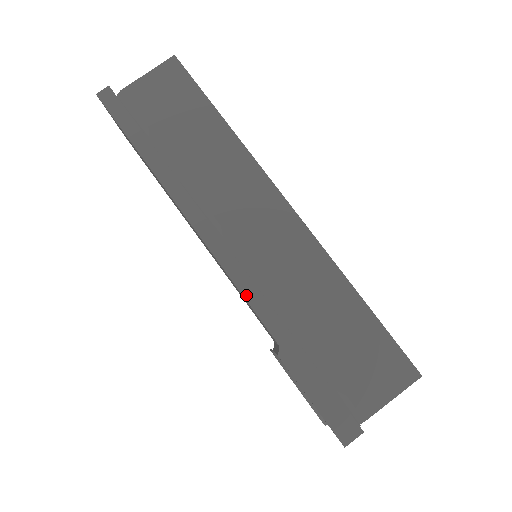
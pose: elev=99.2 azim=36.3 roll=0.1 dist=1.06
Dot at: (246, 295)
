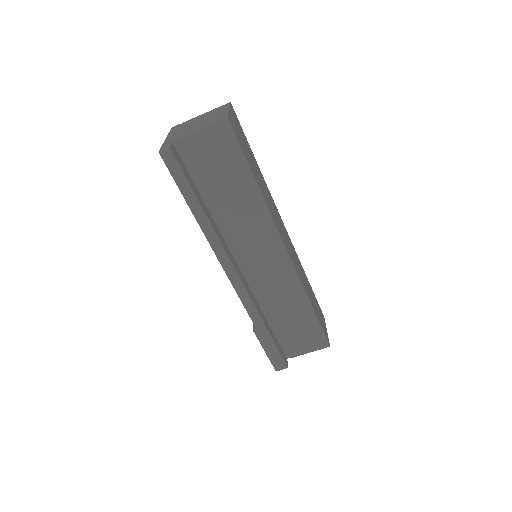
Dot at: (243, 301)
